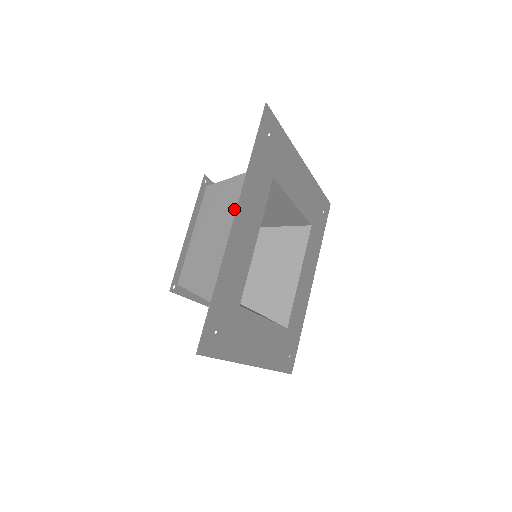
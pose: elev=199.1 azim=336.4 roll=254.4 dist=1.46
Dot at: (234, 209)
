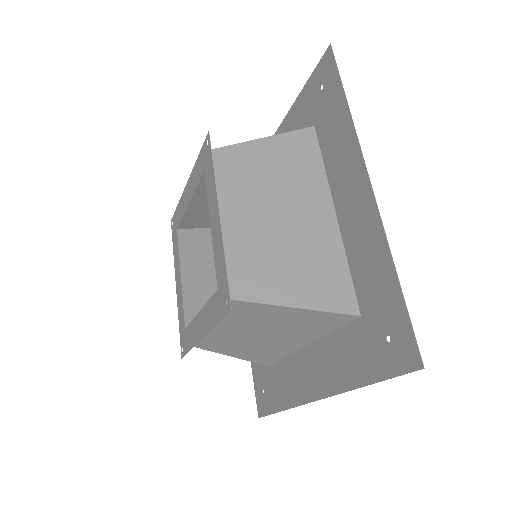
Dot at: (283, 180)
